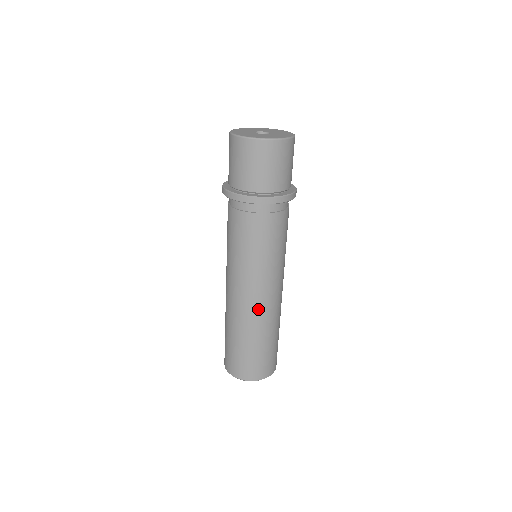
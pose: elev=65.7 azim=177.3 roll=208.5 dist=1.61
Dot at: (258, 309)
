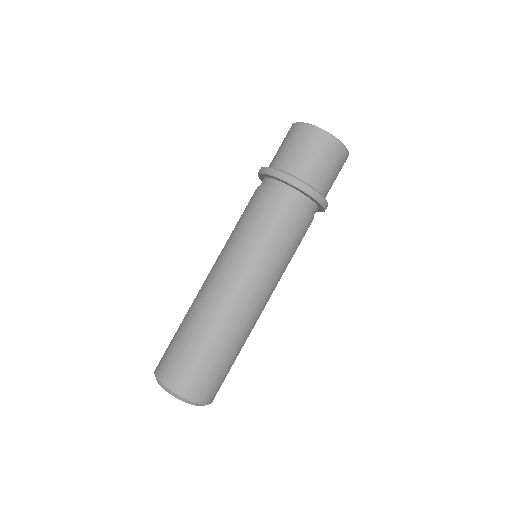
Dot at: (226, 299)
